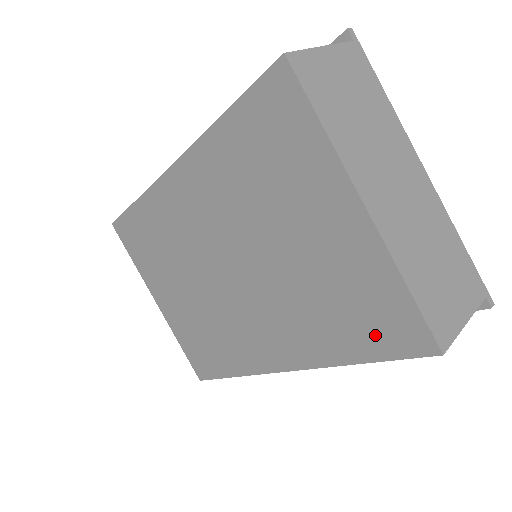
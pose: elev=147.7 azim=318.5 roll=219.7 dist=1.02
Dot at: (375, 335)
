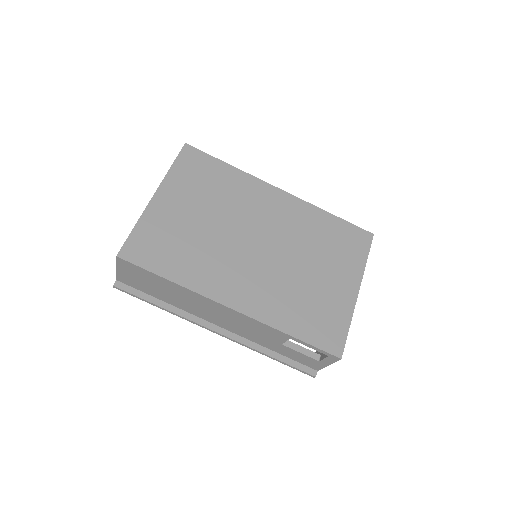
Dot at: (317, 332)
